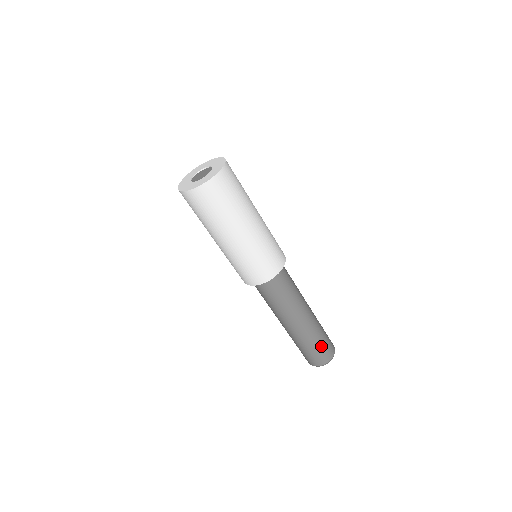
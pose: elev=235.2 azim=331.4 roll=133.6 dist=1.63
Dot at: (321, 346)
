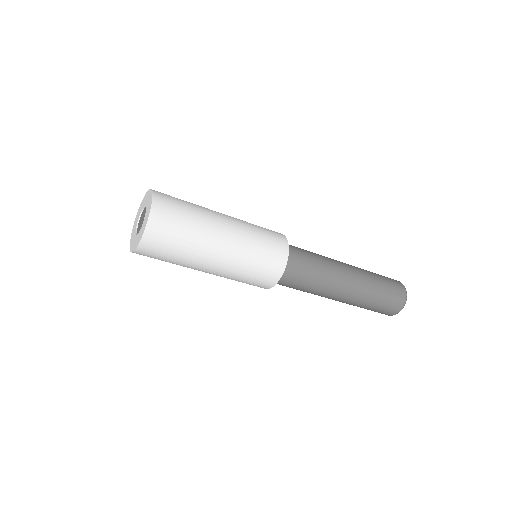
Dot at: (373, 309)
